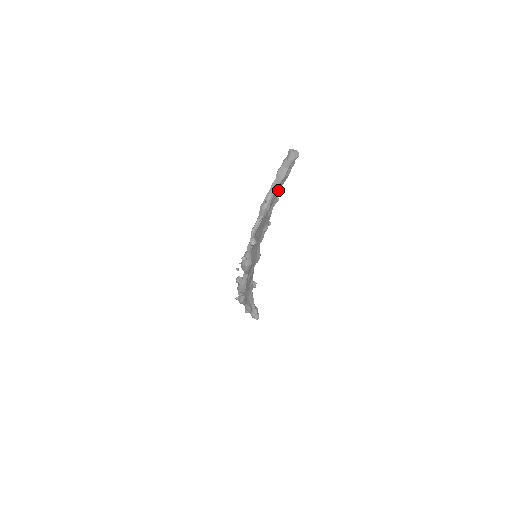
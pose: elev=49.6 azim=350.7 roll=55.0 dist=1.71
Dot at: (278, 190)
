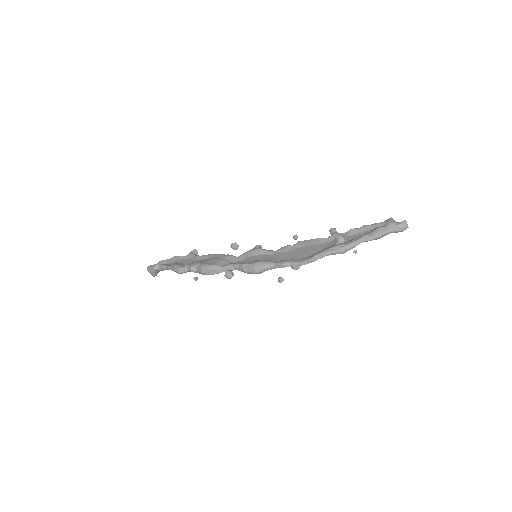
Dot at: (354, 235)
